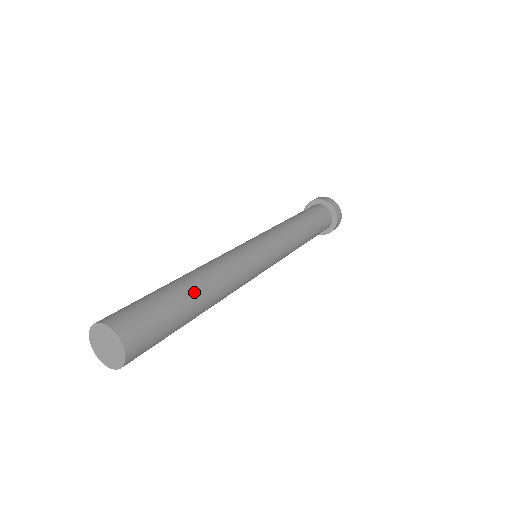
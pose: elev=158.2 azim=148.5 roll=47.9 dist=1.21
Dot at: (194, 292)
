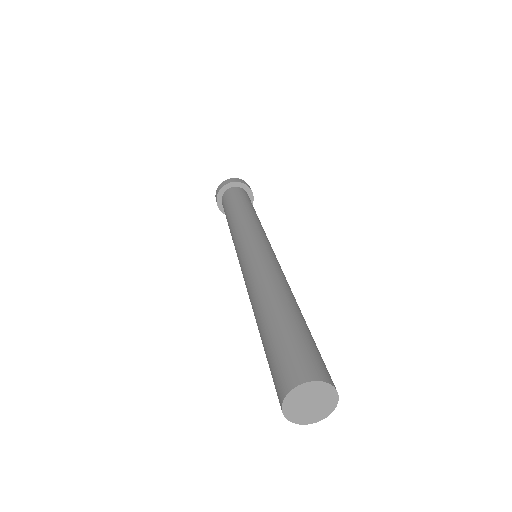
Dot at: occluded
